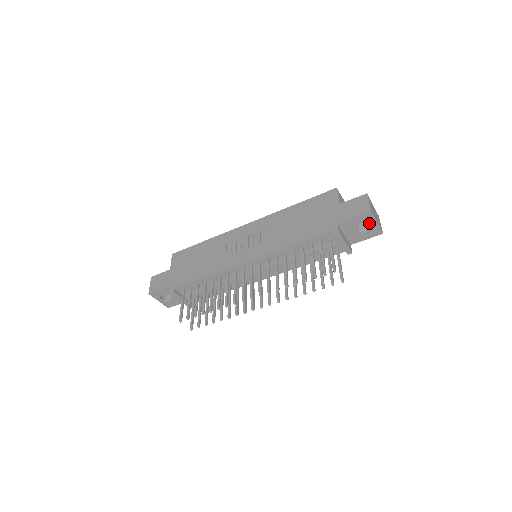
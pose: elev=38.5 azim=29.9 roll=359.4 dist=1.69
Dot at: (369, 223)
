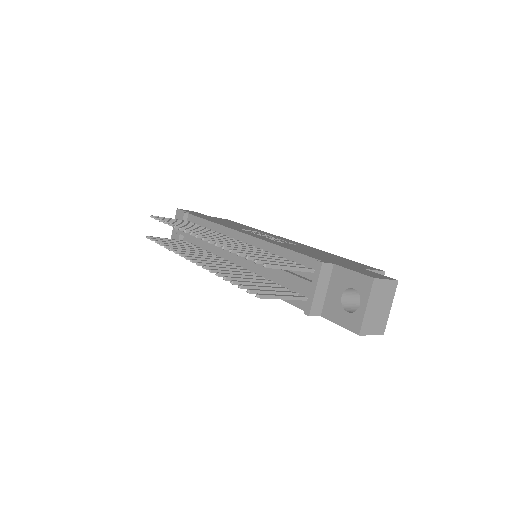
Dot at: occluded
